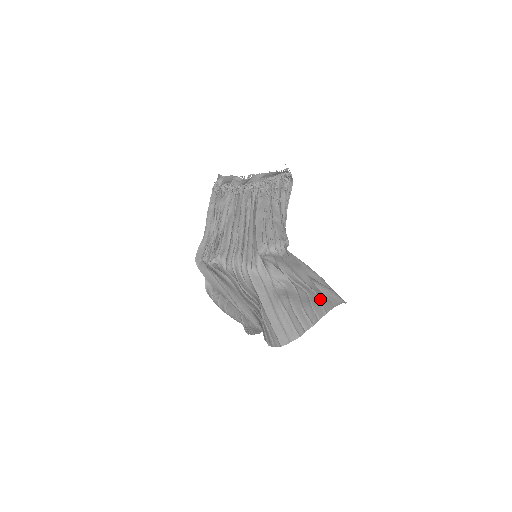
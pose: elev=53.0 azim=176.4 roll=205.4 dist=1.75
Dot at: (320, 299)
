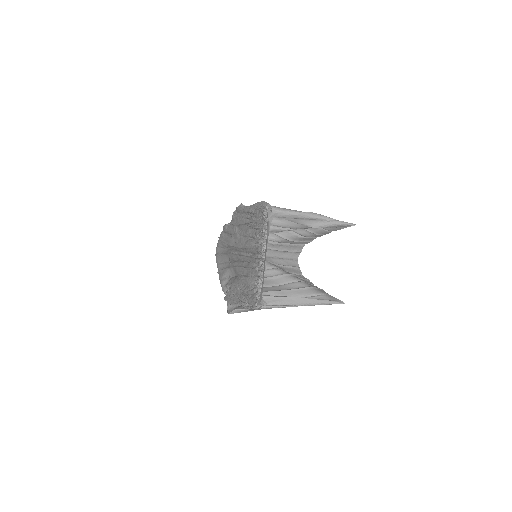
Dot at: occluded
